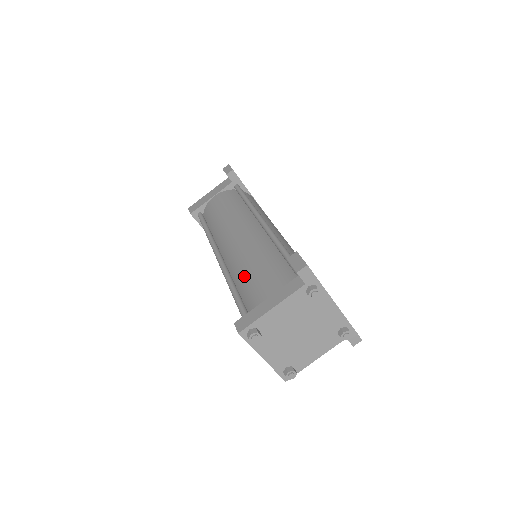
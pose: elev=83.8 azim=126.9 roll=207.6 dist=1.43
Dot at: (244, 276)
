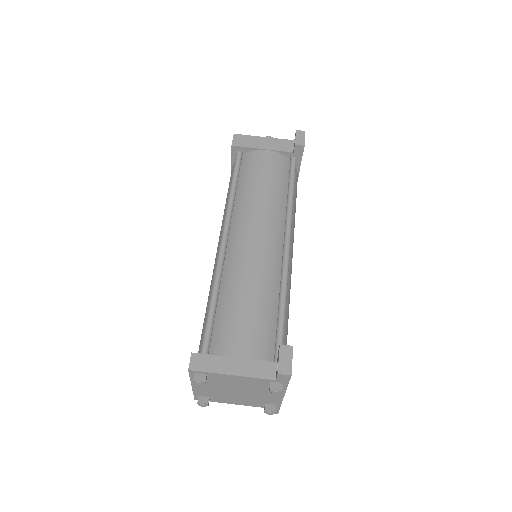
Dot at: (232, 300)
